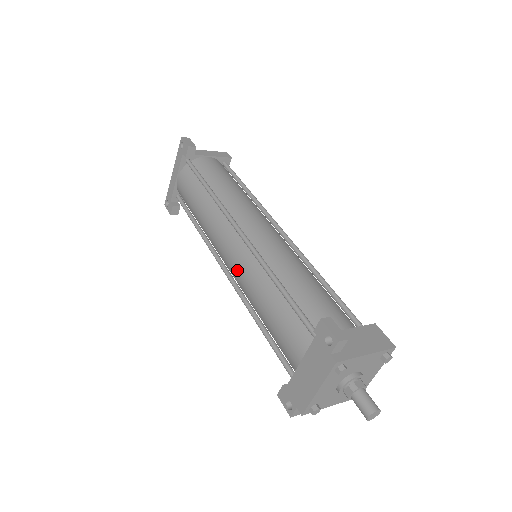
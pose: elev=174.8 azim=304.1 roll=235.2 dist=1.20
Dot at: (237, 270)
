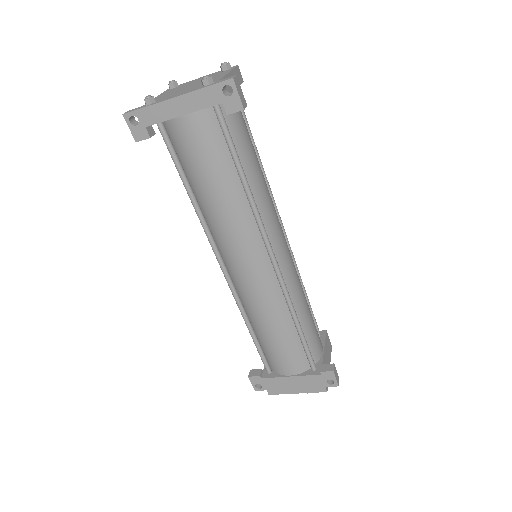
Dot at: (253, 290)
